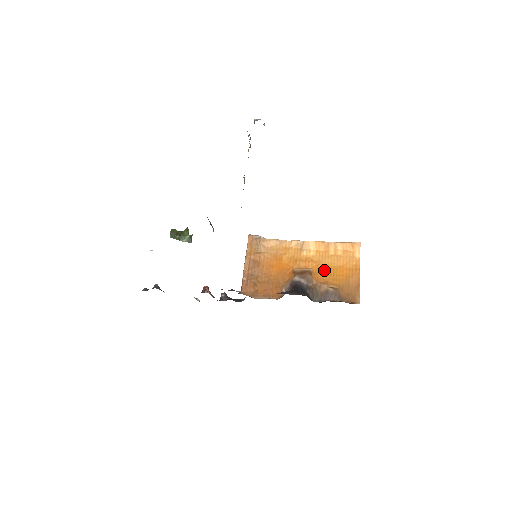
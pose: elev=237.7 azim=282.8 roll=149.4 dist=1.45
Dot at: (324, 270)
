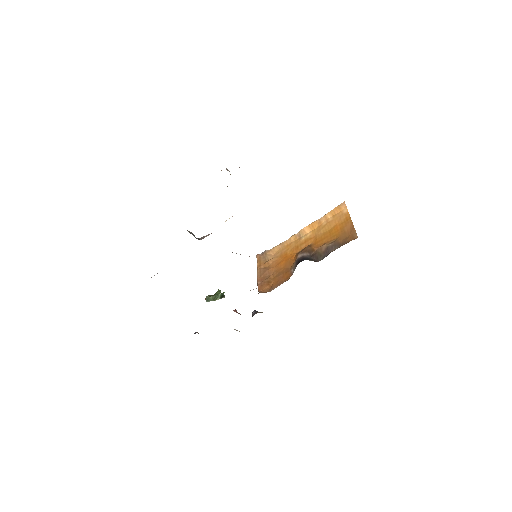
Dot at: (321, 237)
